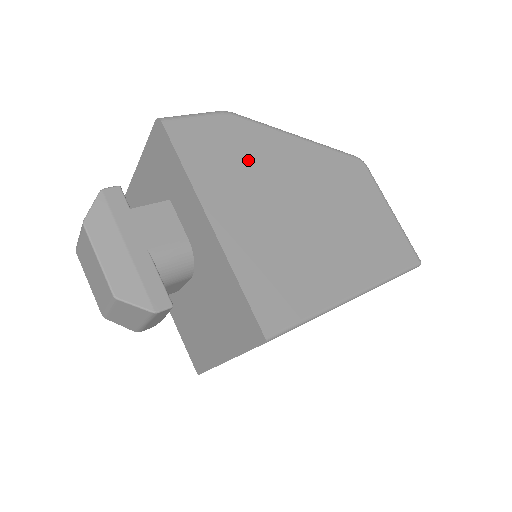
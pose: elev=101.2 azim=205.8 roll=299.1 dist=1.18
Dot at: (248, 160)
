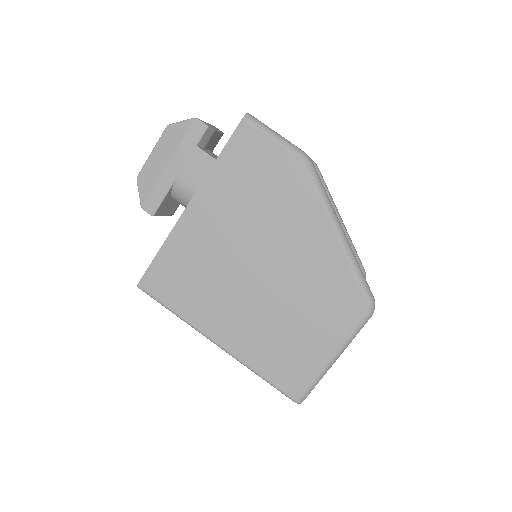
Dot at: (268, 202)
